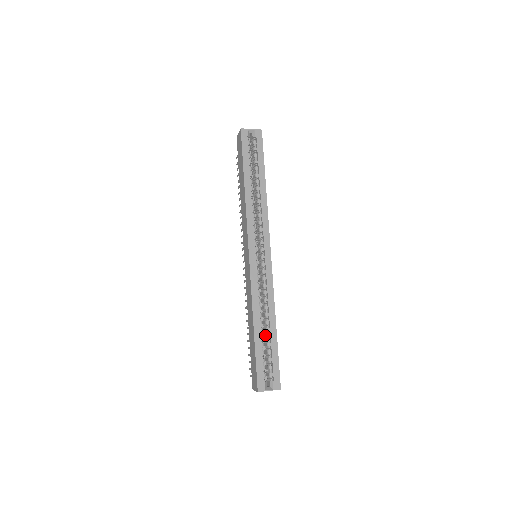
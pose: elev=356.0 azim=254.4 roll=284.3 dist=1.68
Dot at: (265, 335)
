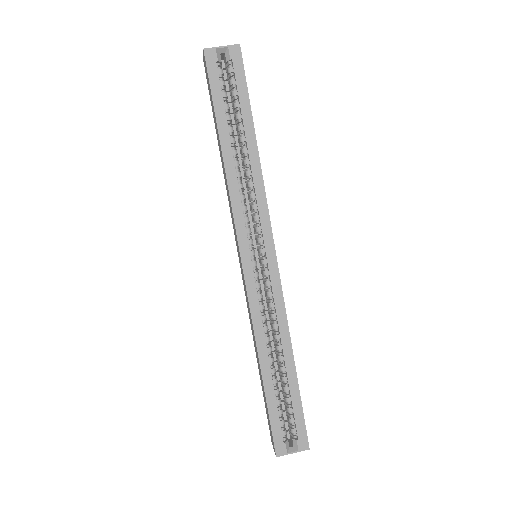
Dot at: (280, 374)
